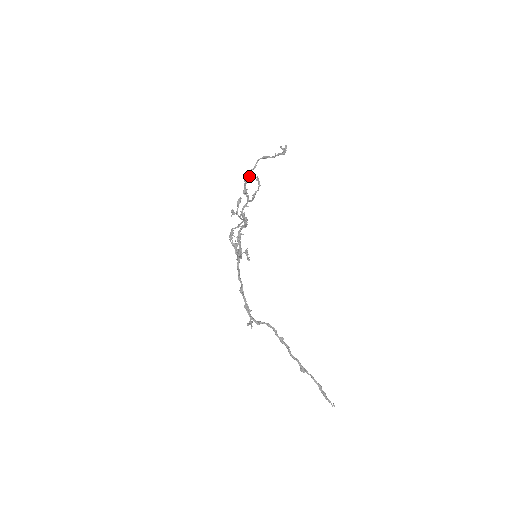
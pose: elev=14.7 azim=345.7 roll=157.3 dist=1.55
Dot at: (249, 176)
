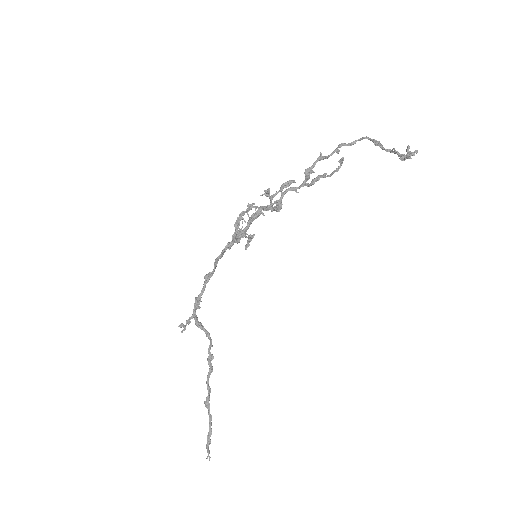
Dot at: (333, 152)
